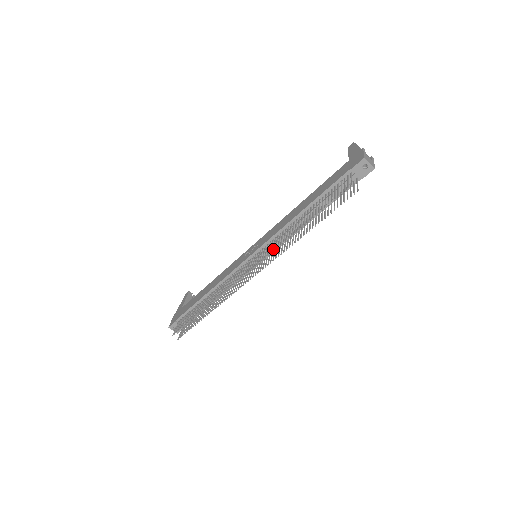
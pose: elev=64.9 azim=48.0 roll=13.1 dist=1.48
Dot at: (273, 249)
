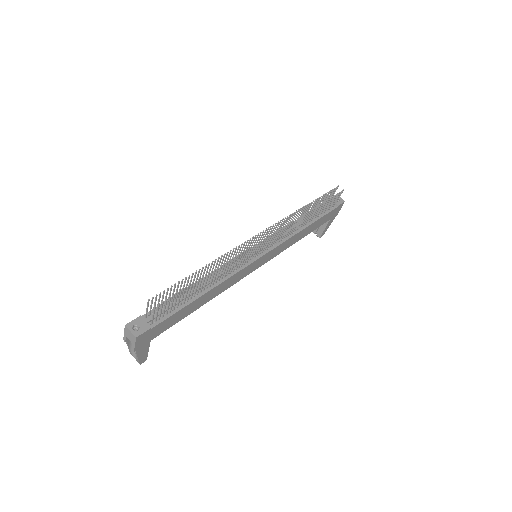
Dot at: (284, 220)
